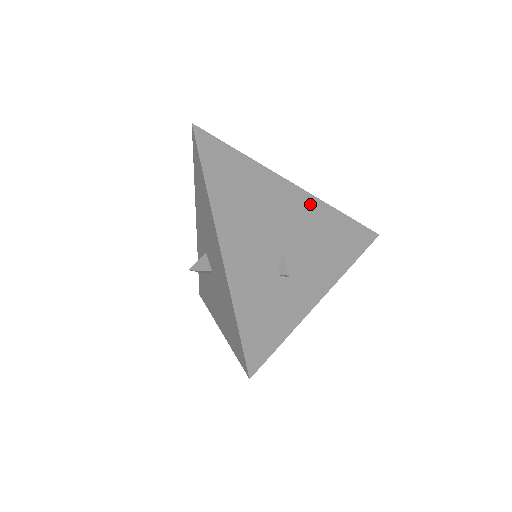
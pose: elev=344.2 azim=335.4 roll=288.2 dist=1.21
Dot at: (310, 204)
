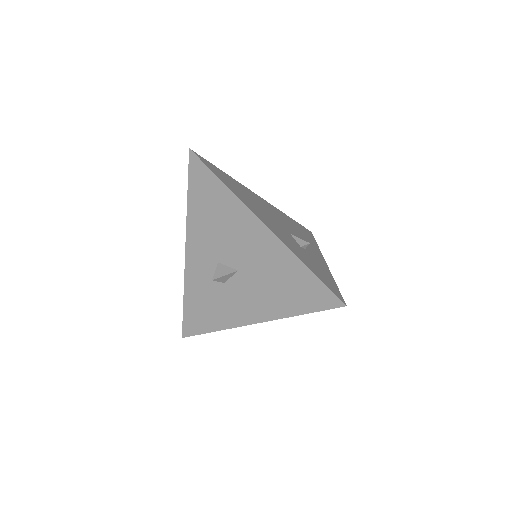
Dot at: (275, 209)
